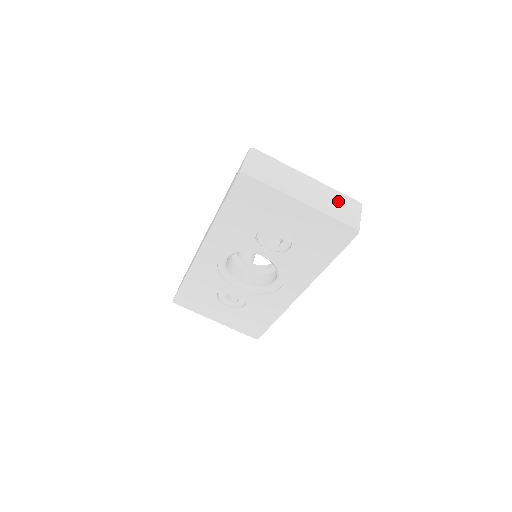
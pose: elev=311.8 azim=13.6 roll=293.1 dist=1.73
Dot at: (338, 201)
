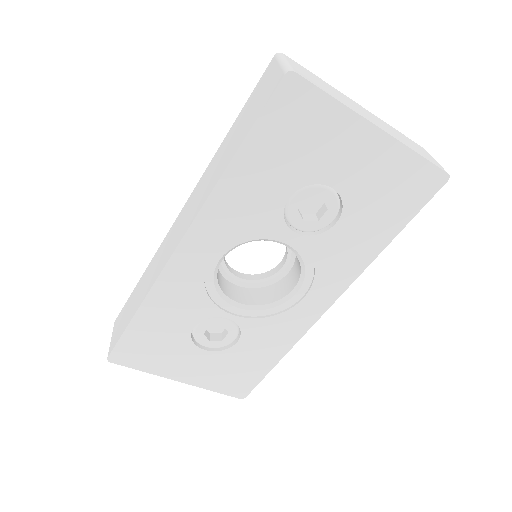
Dot at: (406, 139)
